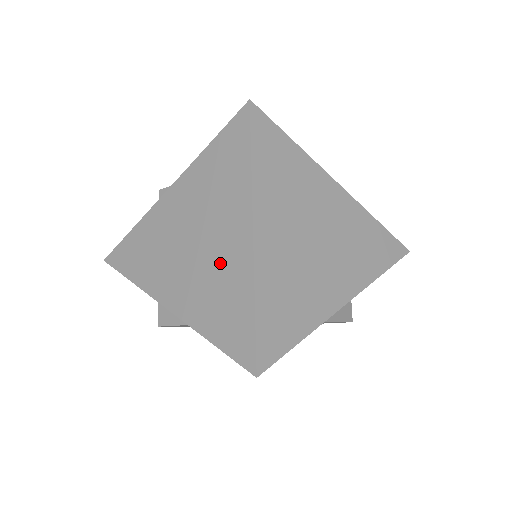
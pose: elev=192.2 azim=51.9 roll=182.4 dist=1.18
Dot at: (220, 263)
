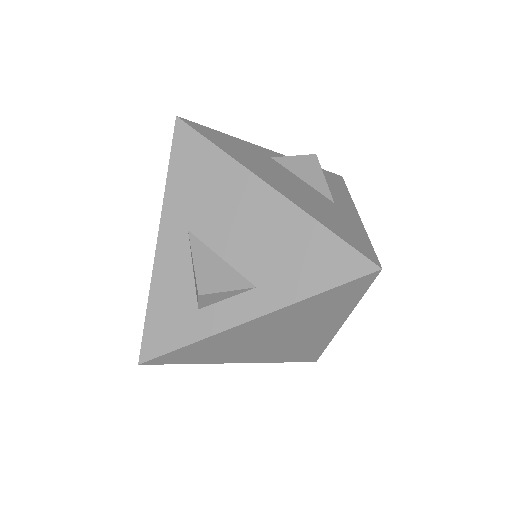
Dot at: (304, 340)
